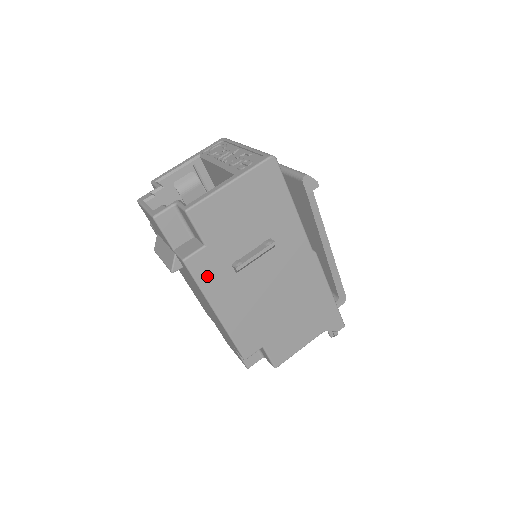
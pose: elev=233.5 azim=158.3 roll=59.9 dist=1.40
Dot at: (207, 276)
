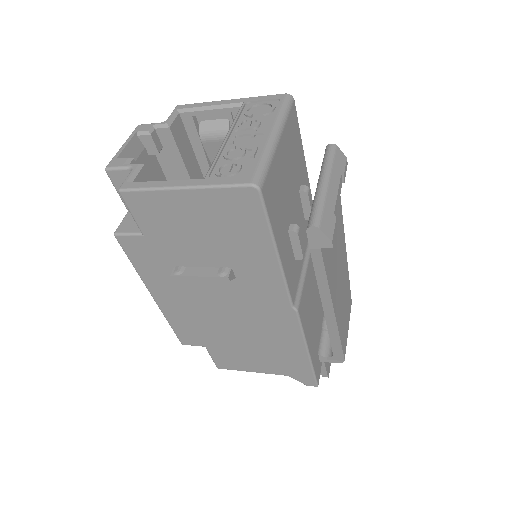
Dot at: (143, 261)
